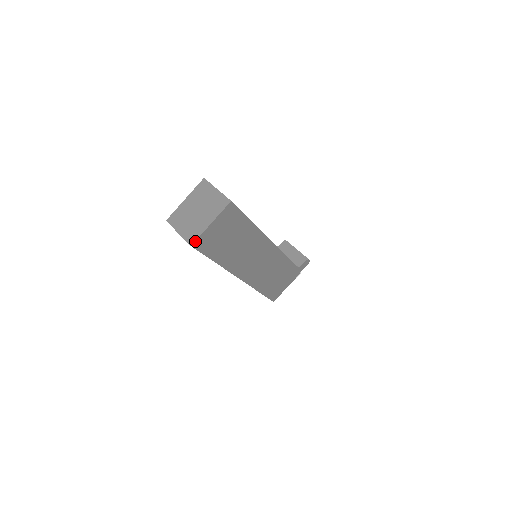
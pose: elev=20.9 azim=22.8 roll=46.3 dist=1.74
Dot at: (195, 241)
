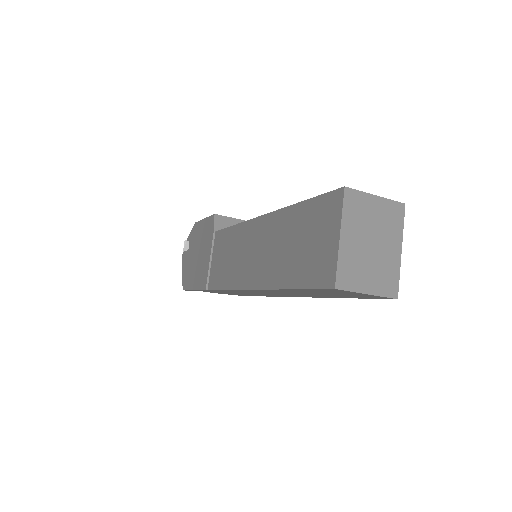
Dot at: (398, 289)
